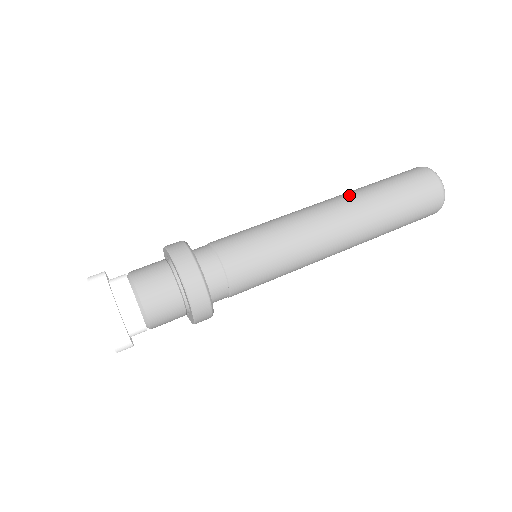
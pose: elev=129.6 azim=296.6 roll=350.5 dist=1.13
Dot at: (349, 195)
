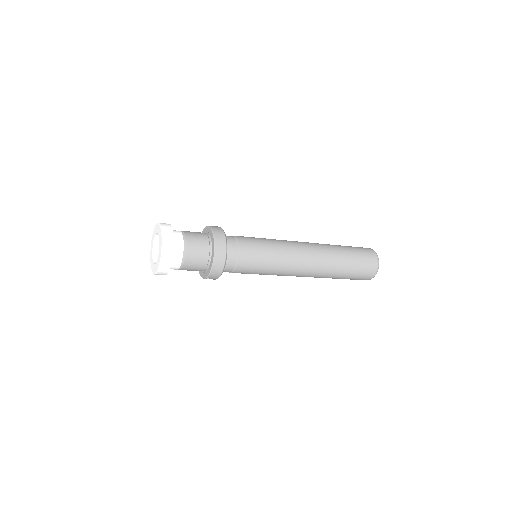
Dot at: occluded
